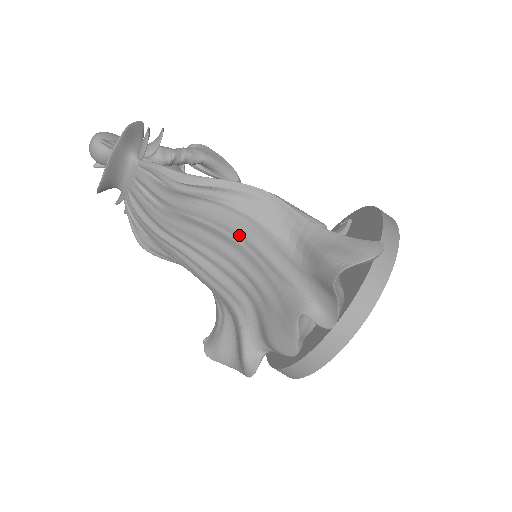
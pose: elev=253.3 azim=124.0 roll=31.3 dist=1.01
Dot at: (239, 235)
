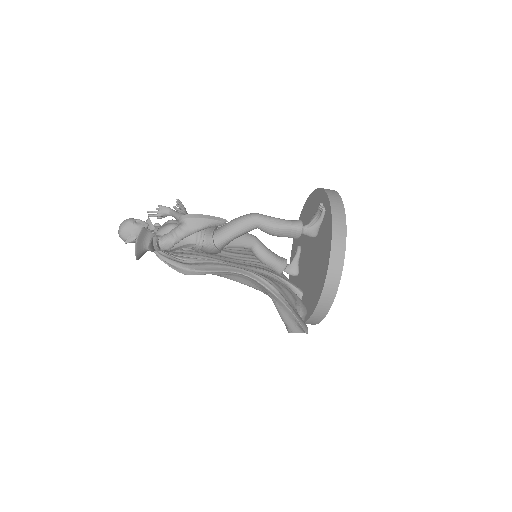
Dot at: occluded
